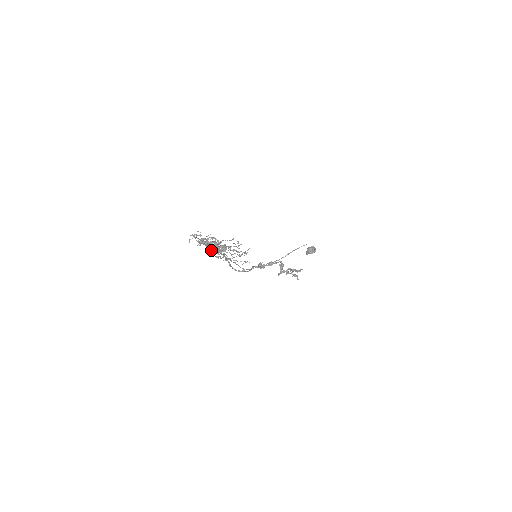
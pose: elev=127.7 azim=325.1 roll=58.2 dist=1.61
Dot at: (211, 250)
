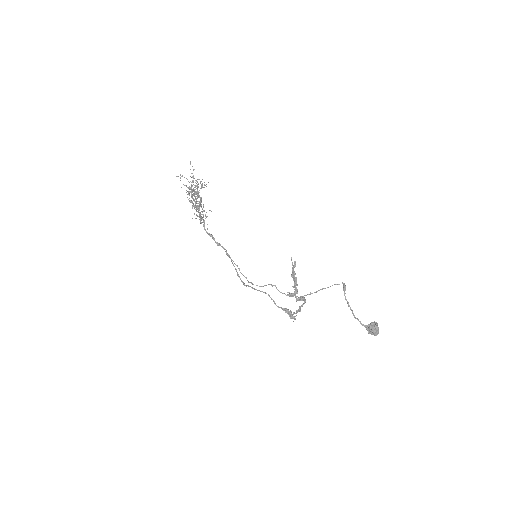
Dot at: (191, 200)
